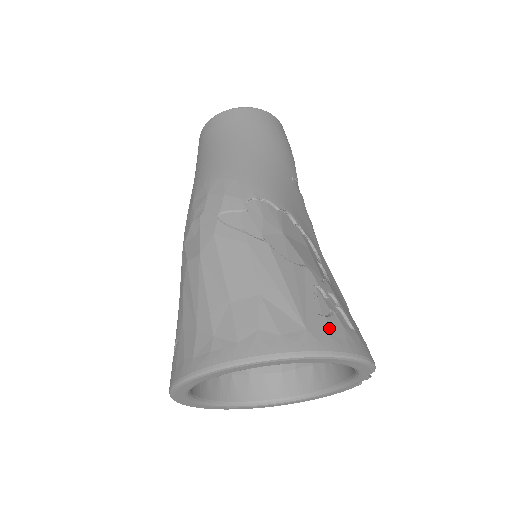
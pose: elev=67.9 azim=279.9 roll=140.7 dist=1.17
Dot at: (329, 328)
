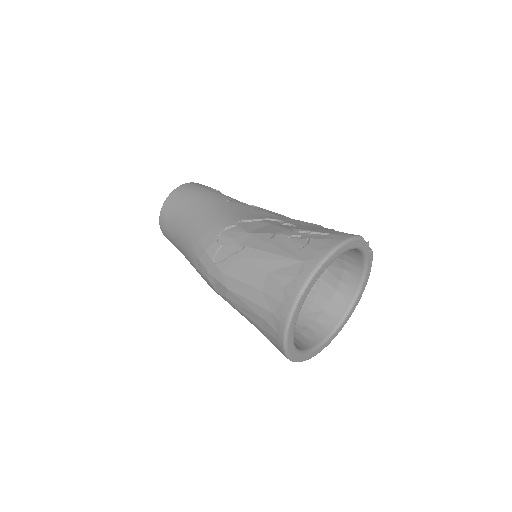
Dot at: (313, 248)
